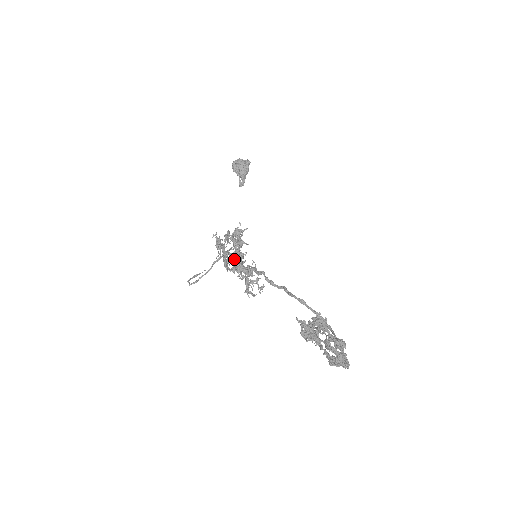
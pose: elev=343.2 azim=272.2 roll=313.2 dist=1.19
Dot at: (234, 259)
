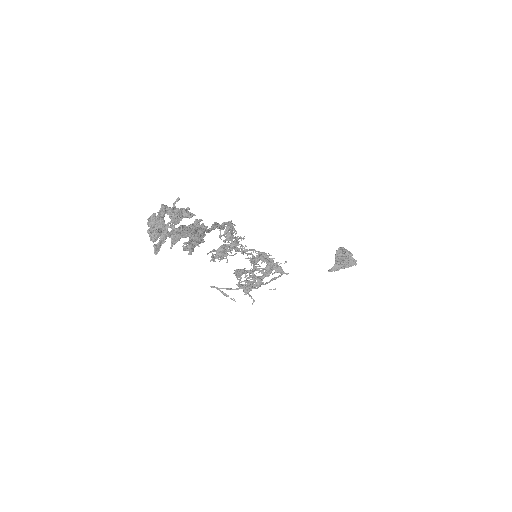
Dot at: occluded
